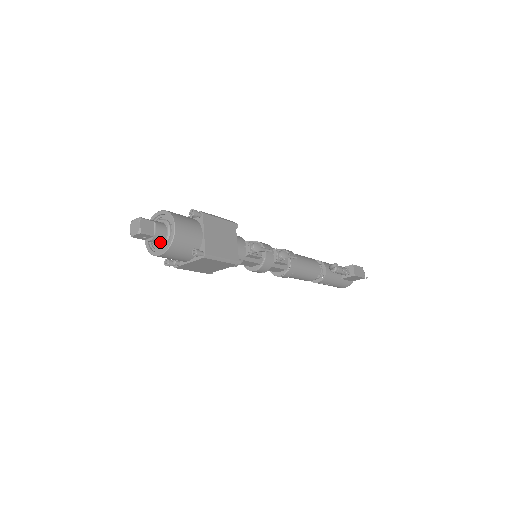
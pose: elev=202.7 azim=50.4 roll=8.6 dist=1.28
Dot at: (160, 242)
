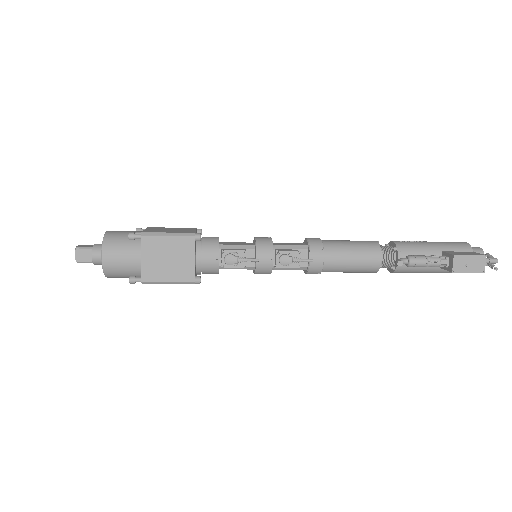
Dot at: occluded
